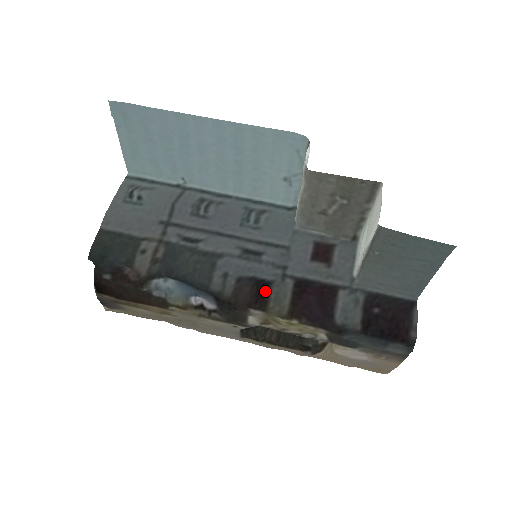
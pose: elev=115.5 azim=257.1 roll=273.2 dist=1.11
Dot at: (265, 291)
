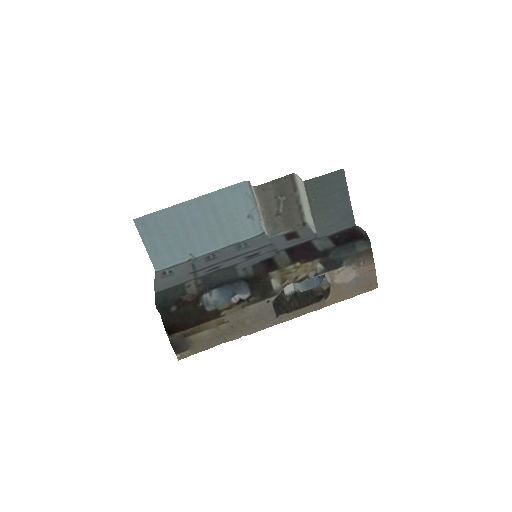
Dot at: (272, 262)
